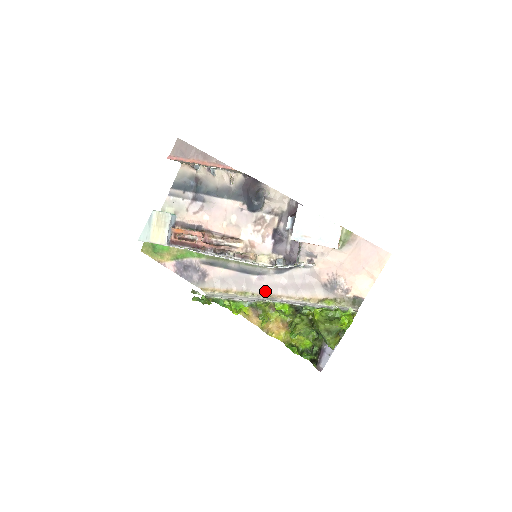
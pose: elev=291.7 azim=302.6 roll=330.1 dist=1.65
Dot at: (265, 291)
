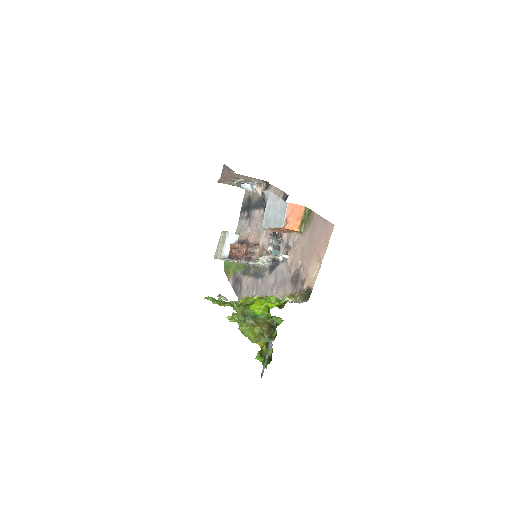
Dot at: (262, 294)
